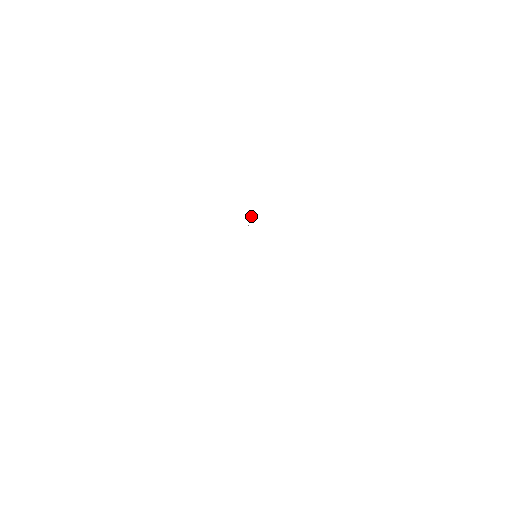
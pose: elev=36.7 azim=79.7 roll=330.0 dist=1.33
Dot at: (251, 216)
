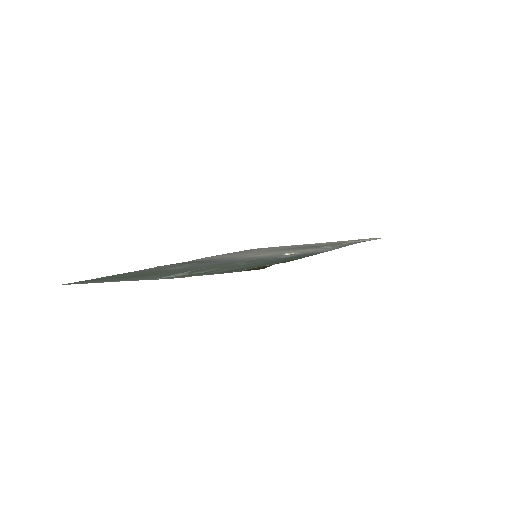
Dot at: (292, 253)
